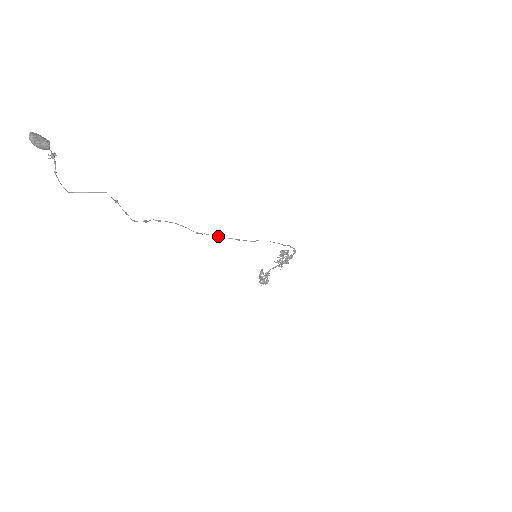
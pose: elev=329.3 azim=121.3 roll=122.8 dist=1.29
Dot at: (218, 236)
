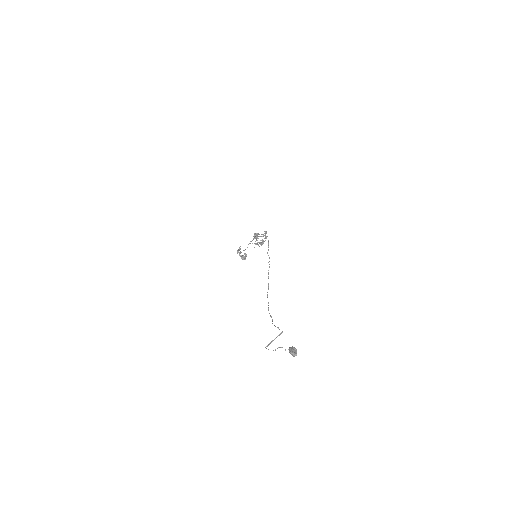
Dot at: (268, 277)
